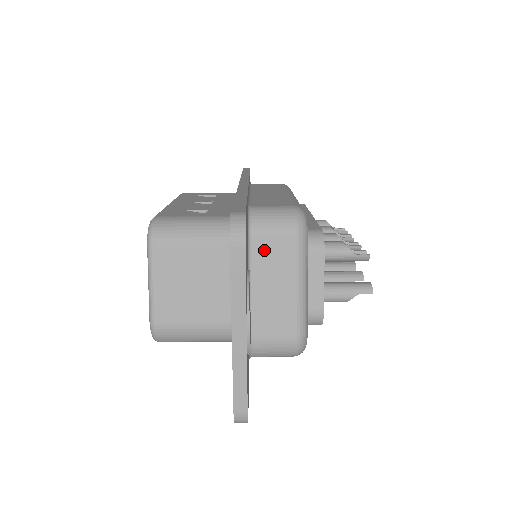
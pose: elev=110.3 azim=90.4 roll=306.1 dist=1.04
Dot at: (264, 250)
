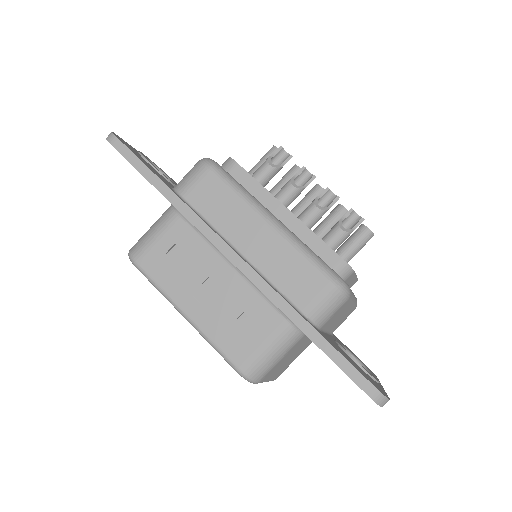
Dot at: (331, 321)
